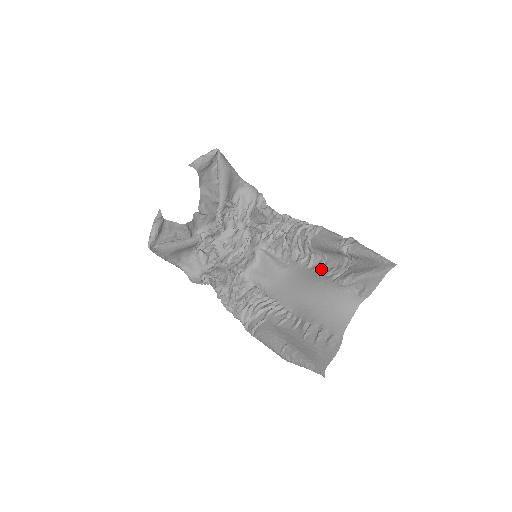
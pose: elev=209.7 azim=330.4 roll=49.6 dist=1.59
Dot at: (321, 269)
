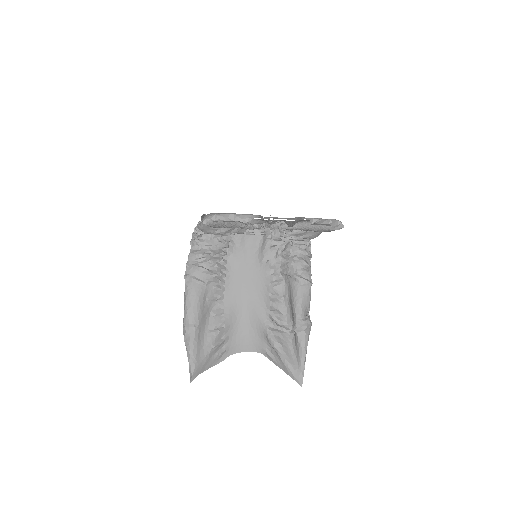
Dot at: (274, 302)
